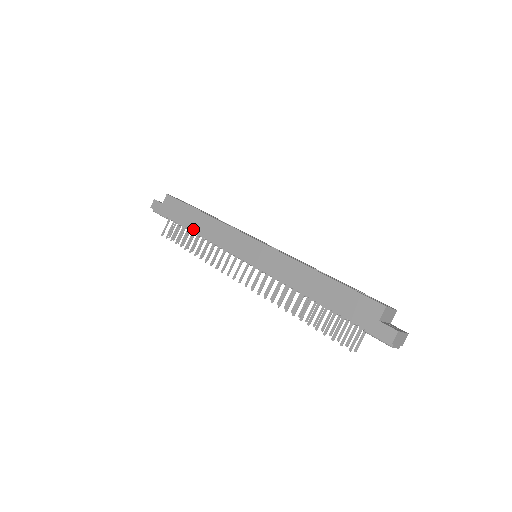
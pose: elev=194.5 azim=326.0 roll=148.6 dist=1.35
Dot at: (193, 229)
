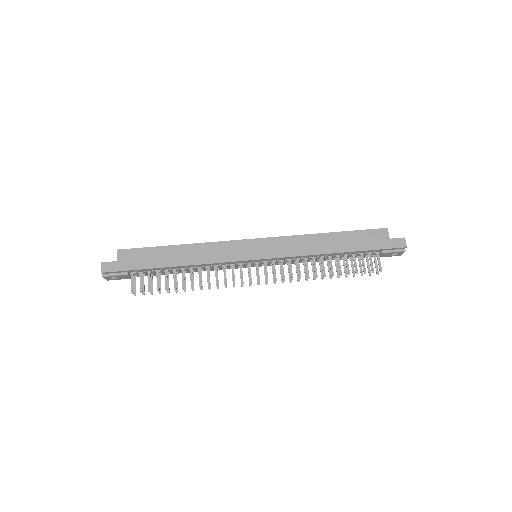
Dot at: (179, 264)
